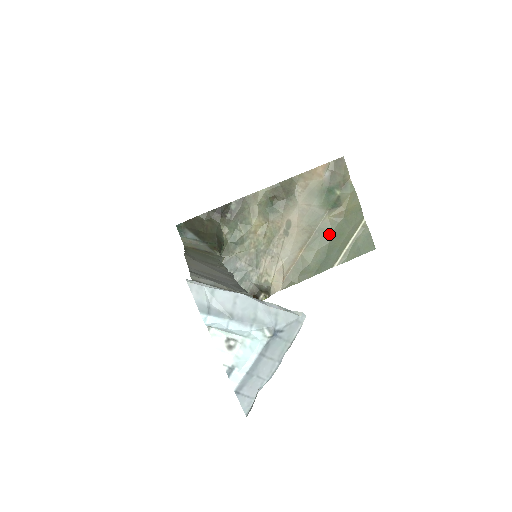
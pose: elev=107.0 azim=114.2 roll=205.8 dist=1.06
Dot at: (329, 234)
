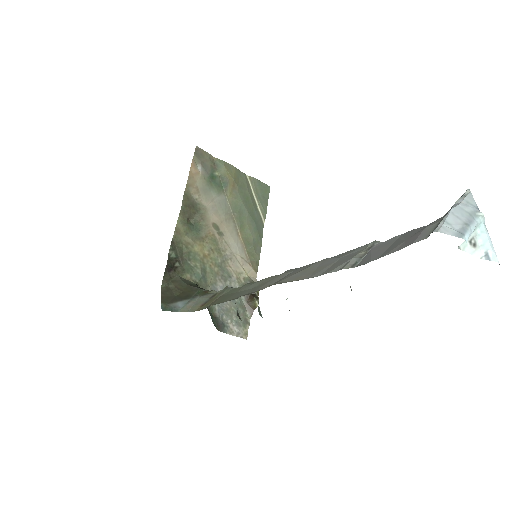
Dot at: (242, 206)
